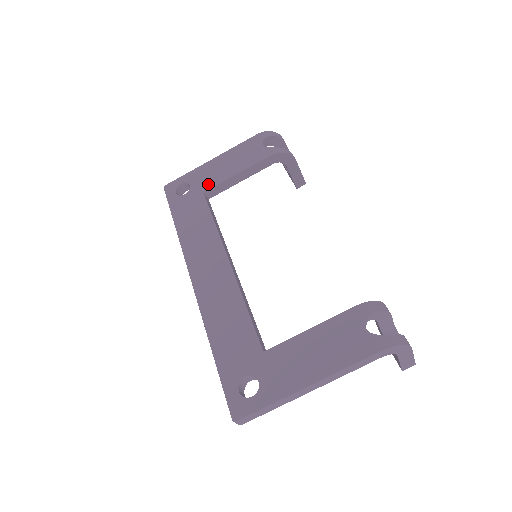
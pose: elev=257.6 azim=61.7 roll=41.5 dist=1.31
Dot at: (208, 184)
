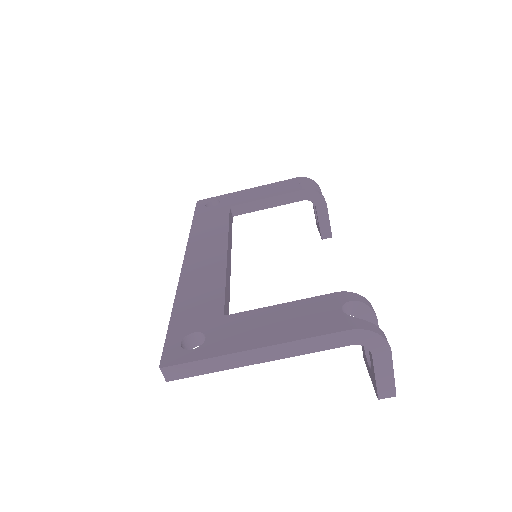
Dot at: (237, 202)
